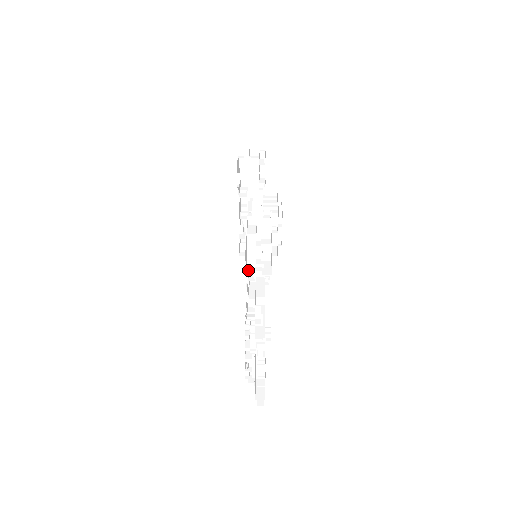
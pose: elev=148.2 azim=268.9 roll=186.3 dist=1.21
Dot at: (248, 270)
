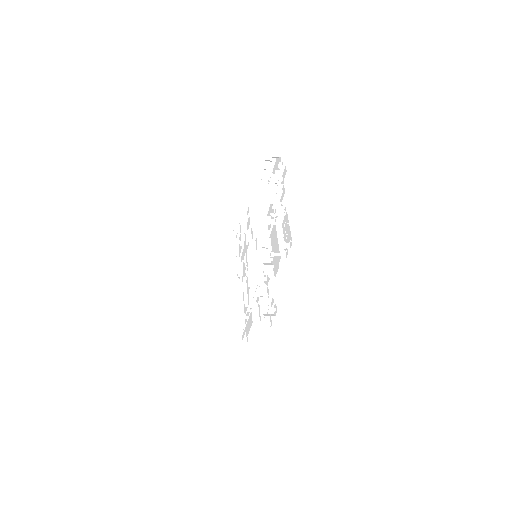
Dot at: (268, 170)
